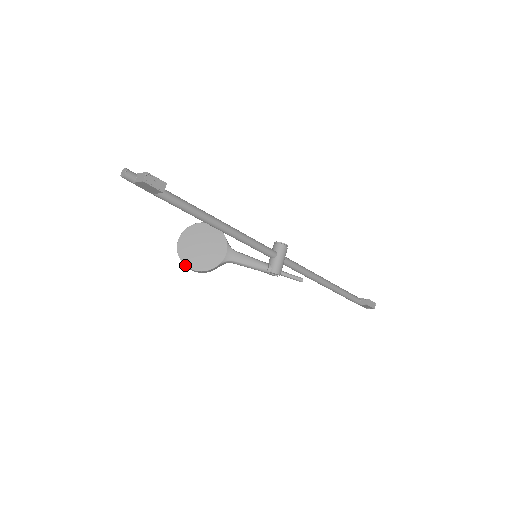
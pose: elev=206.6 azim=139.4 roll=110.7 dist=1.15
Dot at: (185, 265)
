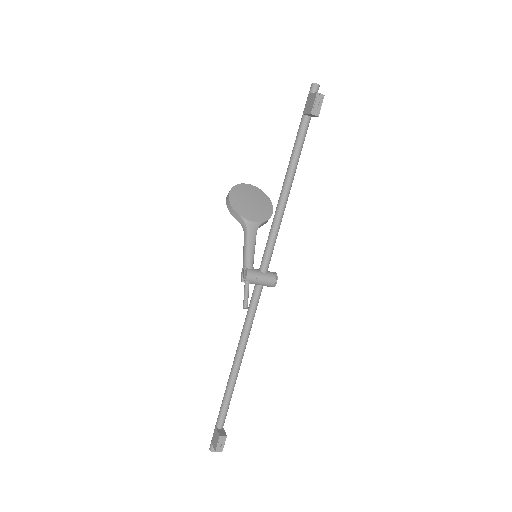
Dot at: (231, 189)
